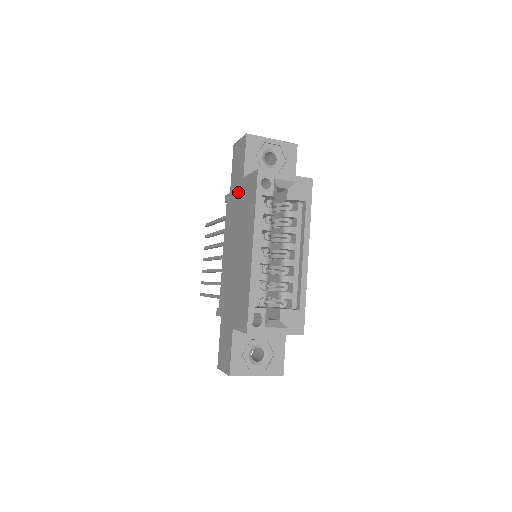
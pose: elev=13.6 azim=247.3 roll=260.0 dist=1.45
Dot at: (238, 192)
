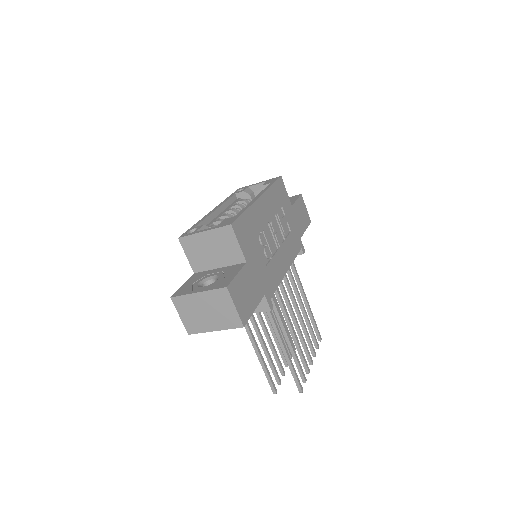
Dot at: occluded
